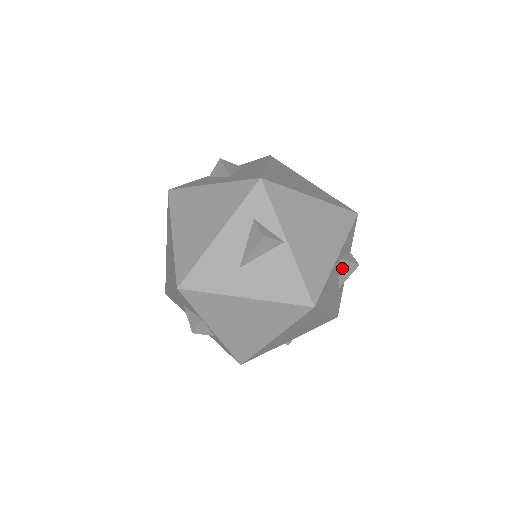
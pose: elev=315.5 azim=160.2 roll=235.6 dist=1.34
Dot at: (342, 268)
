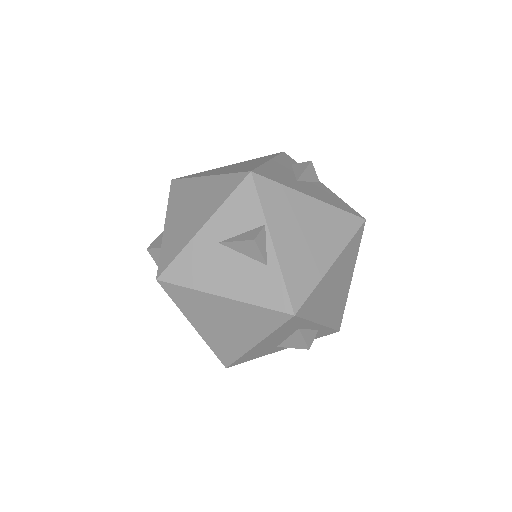
Dot at: occluded
